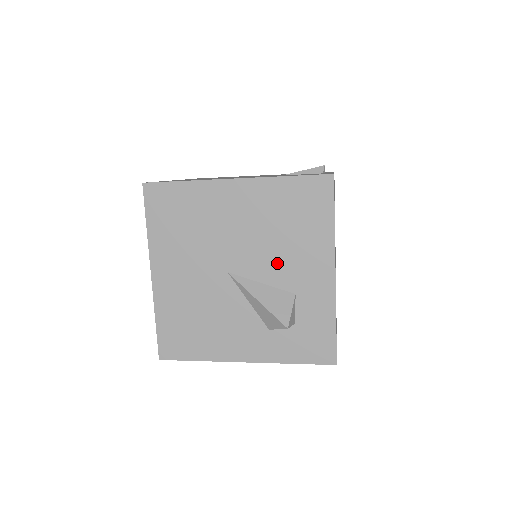
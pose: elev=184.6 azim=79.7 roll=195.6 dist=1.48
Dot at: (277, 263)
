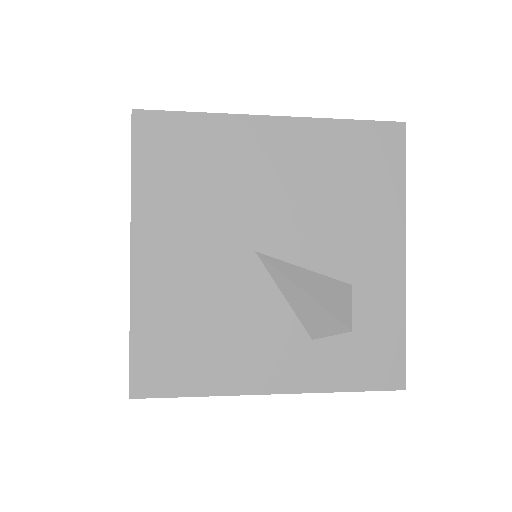
Dot at: (328, 239)
